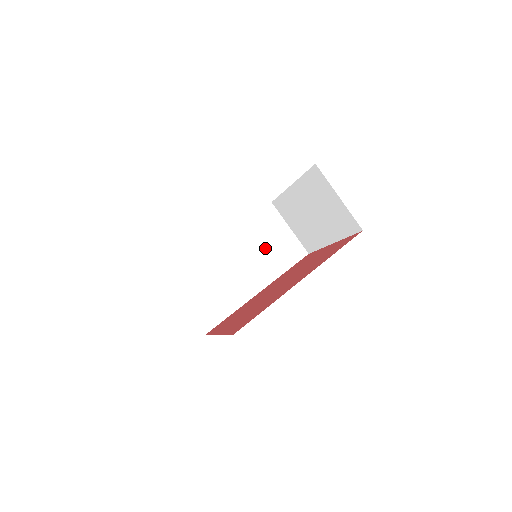
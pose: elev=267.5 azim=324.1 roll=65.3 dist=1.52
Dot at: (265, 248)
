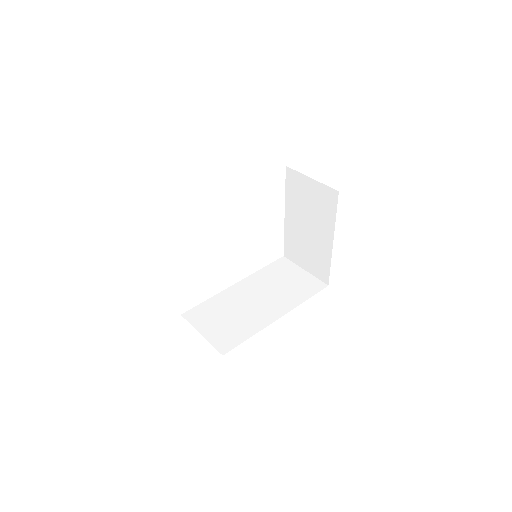
Dot at: (281, 286)
